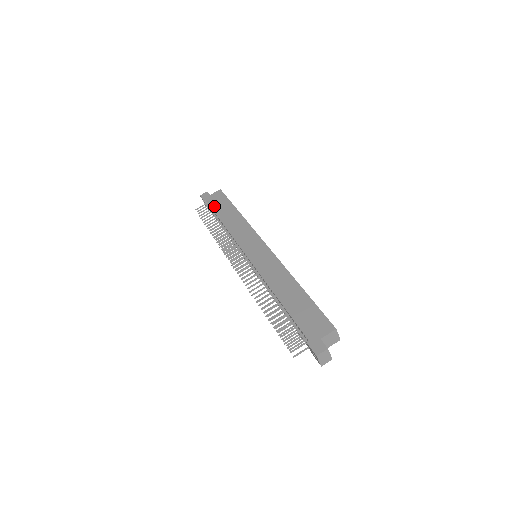
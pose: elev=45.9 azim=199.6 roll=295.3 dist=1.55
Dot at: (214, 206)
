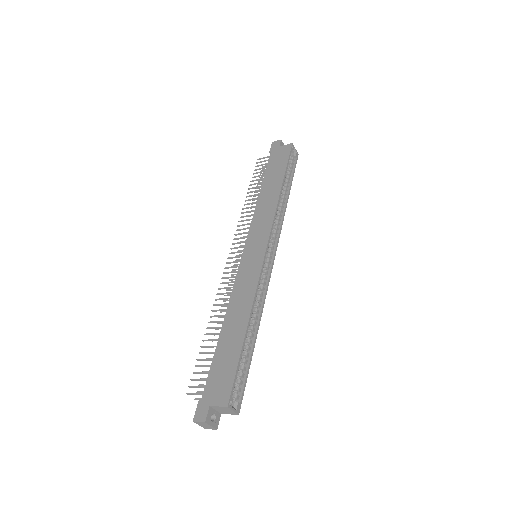
Dot at: (270, 165)
